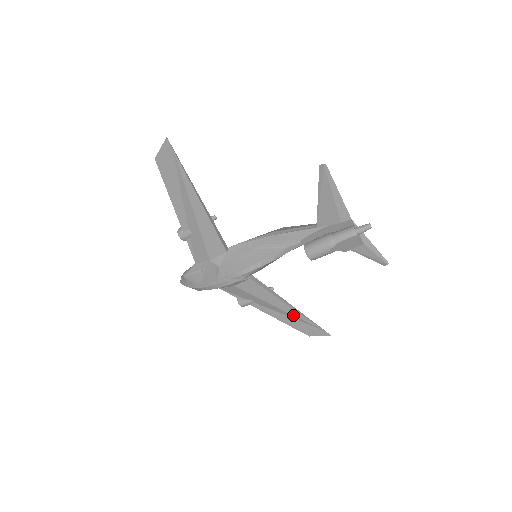
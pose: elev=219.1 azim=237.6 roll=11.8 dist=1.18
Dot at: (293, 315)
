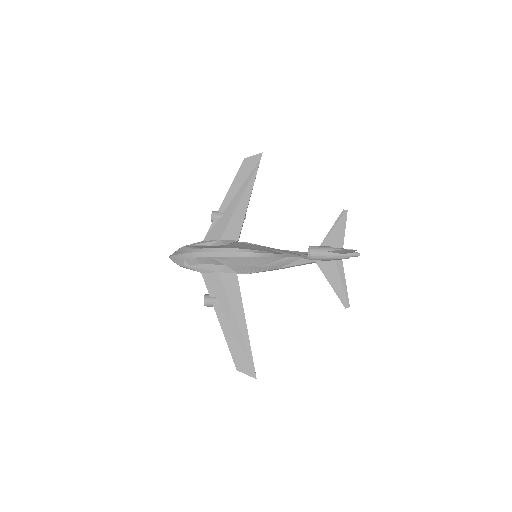
Dot at: (241, 333)
